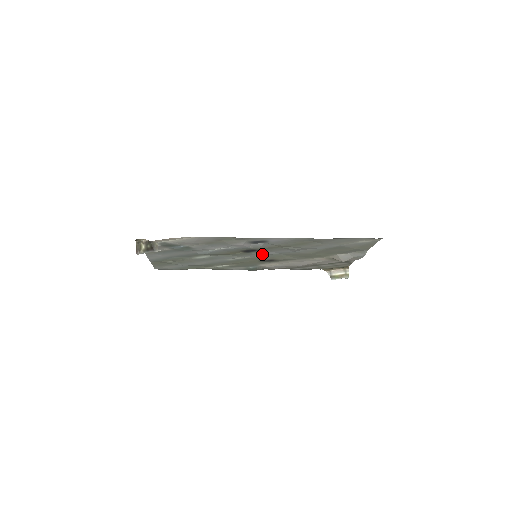
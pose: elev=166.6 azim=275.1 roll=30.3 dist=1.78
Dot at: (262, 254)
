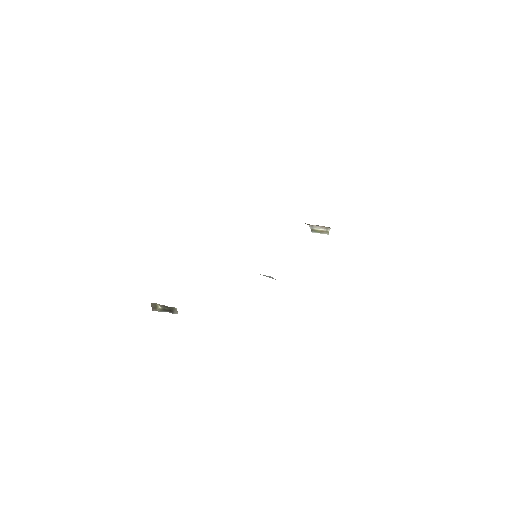
Dot at: occluded
